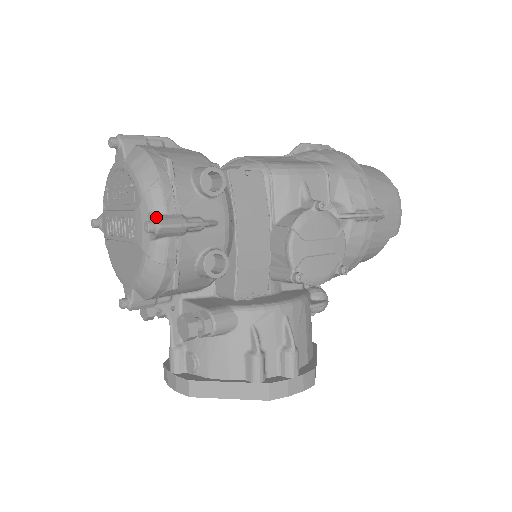
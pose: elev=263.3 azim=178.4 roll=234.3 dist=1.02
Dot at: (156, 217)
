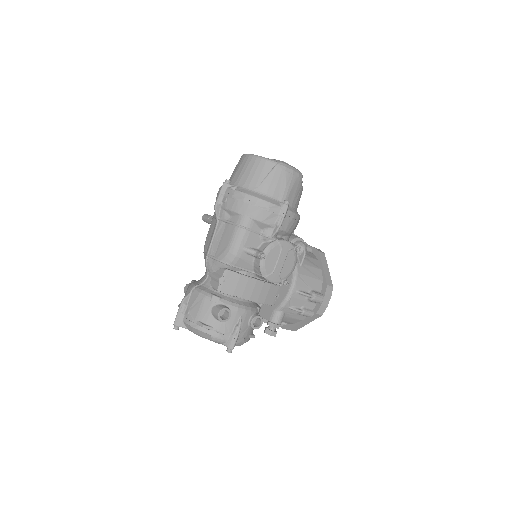
Dot at: (227, 347)
